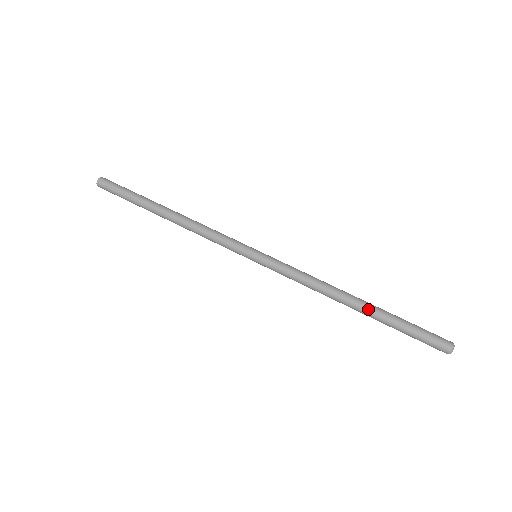
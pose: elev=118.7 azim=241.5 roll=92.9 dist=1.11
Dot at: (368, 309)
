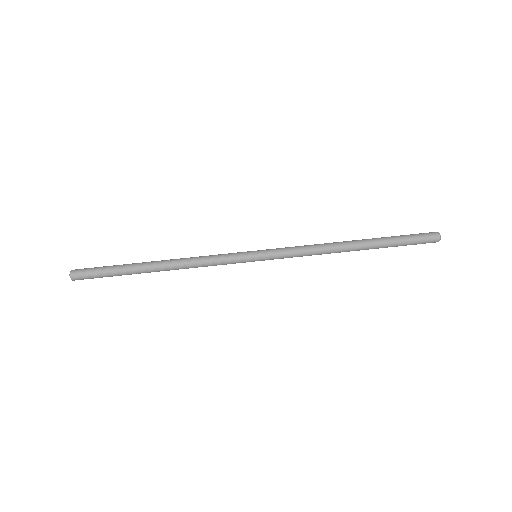
Dot at: (367, 247)
